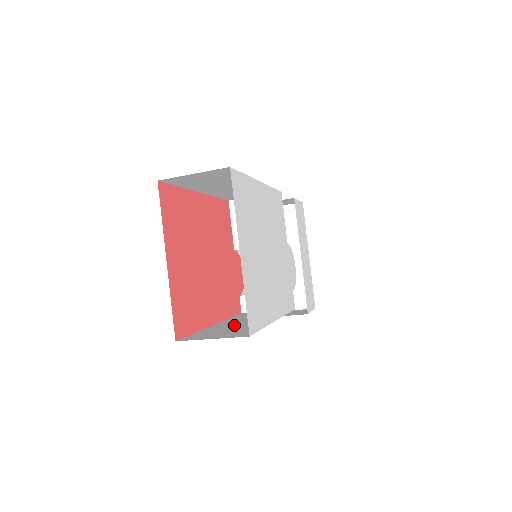
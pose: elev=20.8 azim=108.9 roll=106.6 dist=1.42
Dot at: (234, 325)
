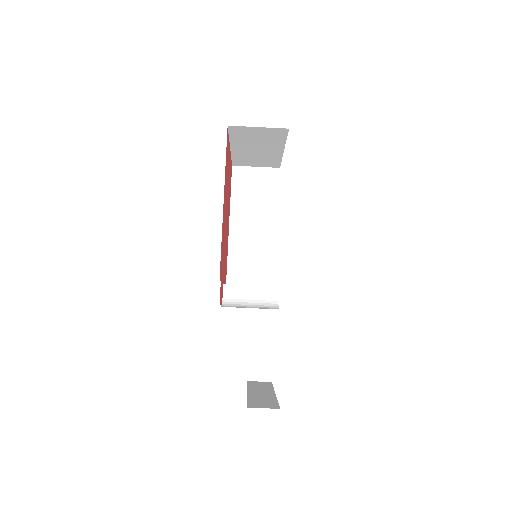
Dot at: occluded
